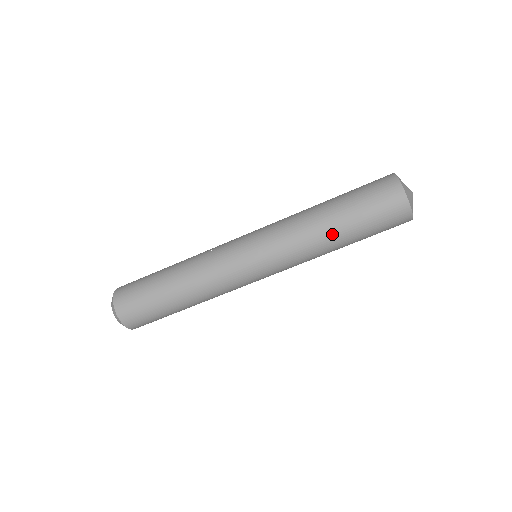
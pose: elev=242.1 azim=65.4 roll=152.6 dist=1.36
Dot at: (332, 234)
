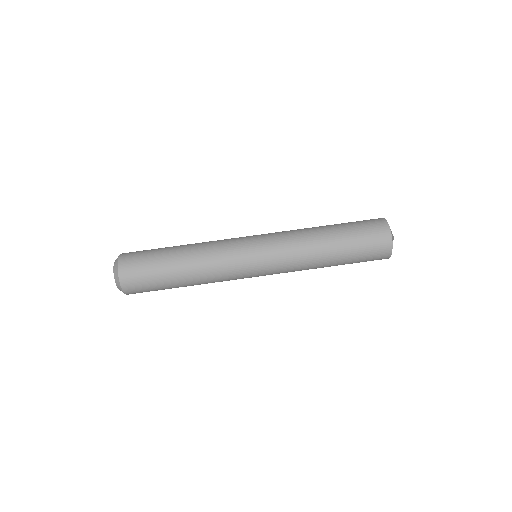
Dot at: (326, 244)
